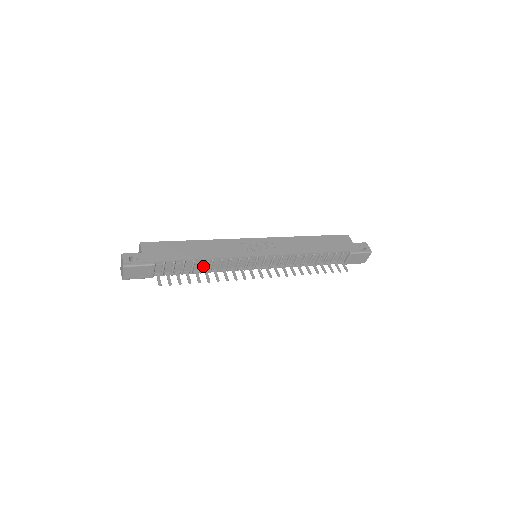
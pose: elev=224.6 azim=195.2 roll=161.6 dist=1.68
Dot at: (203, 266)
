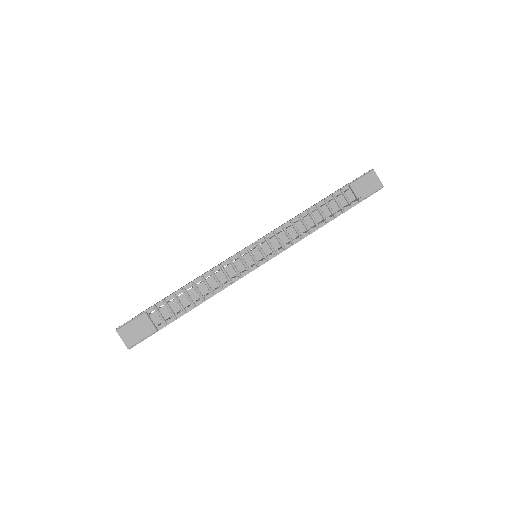
Dot at: (200, 291)
